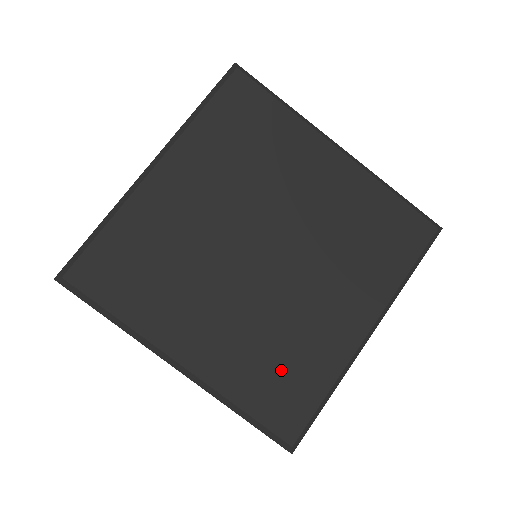
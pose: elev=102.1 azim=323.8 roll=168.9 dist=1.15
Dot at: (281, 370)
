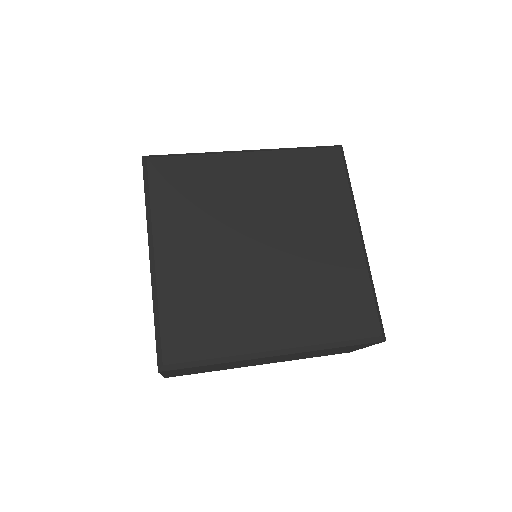
Dot at: (203, 315)
